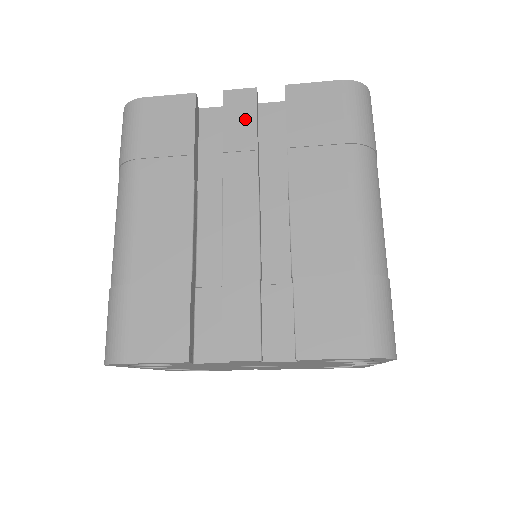
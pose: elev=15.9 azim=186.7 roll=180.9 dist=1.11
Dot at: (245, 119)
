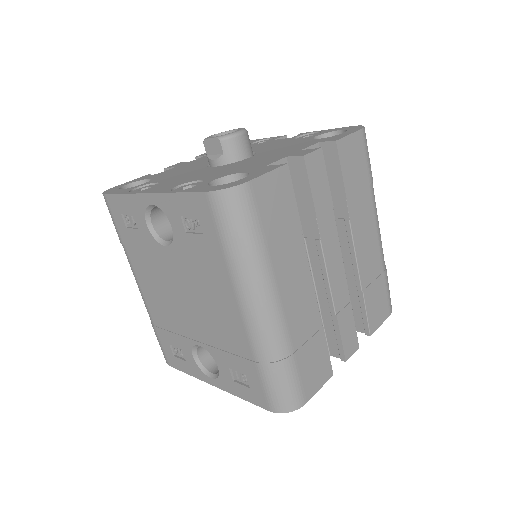
Dot at: (322, 181)
